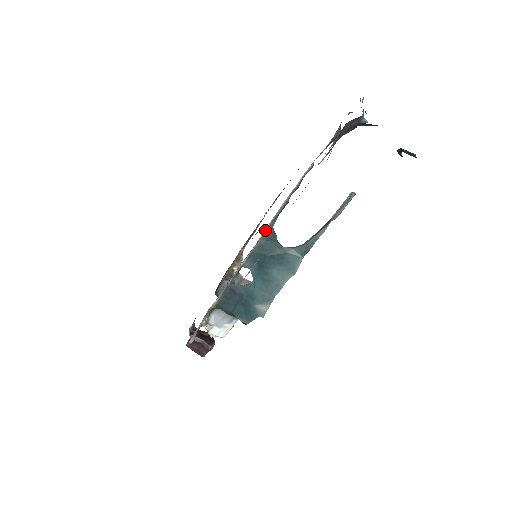
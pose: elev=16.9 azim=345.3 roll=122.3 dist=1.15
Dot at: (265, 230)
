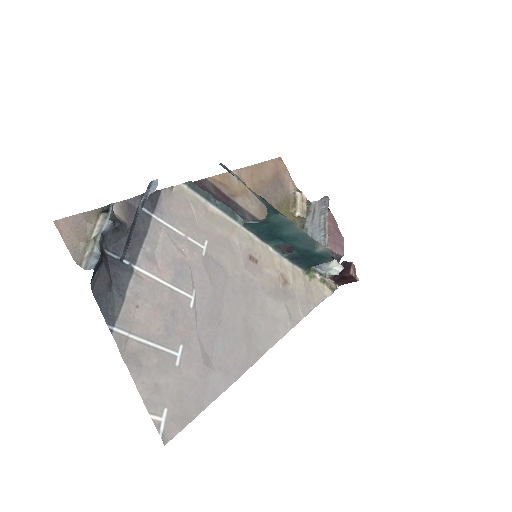
Dot at: (242, 228)
